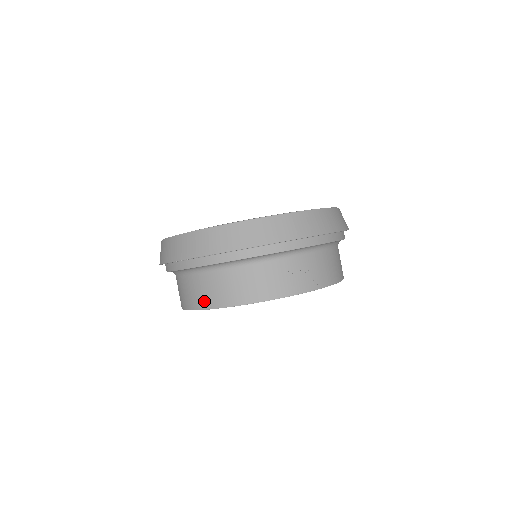
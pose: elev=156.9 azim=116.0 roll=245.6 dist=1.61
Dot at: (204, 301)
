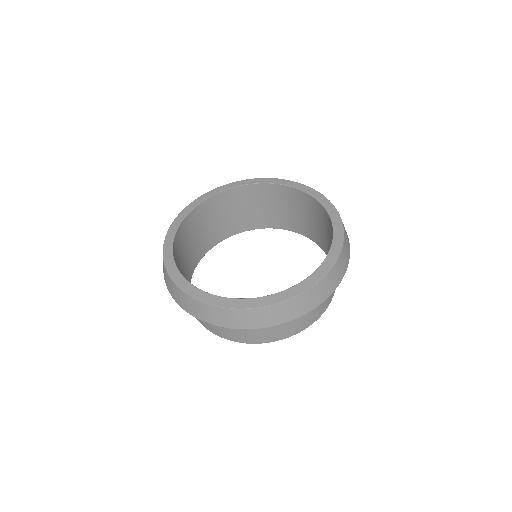
Dot at: (293, 331)
